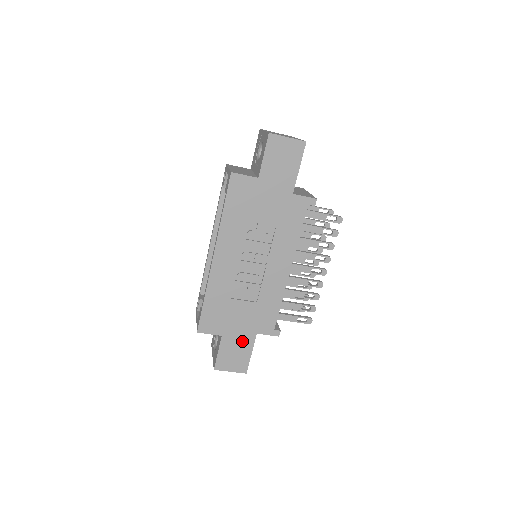
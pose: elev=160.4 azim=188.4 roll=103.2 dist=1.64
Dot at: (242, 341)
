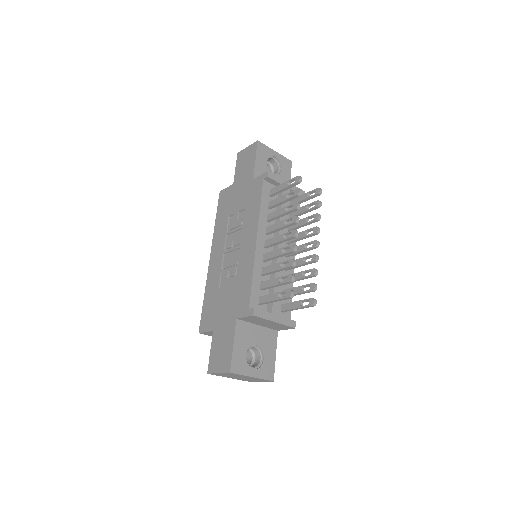
Dot at: (226, 332)
